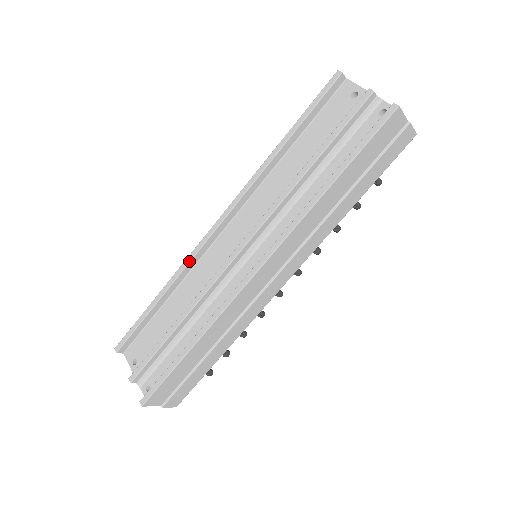
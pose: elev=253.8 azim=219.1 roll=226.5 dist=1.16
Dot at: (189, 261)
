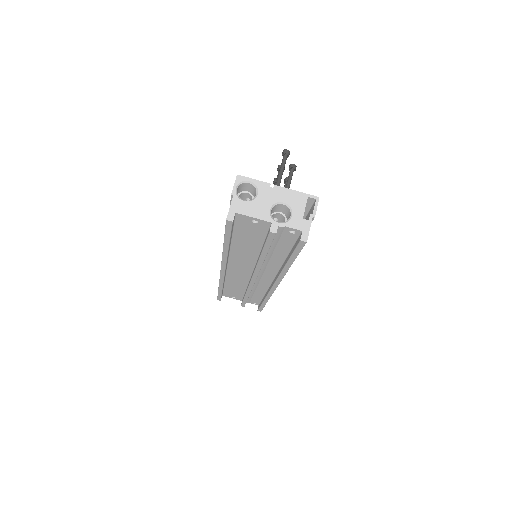
Dot at: (223, 282)
